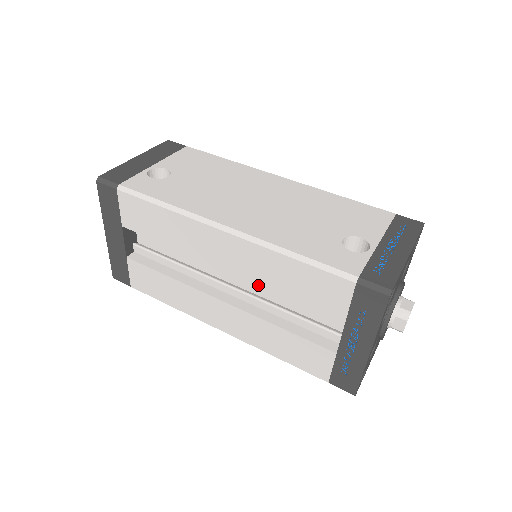
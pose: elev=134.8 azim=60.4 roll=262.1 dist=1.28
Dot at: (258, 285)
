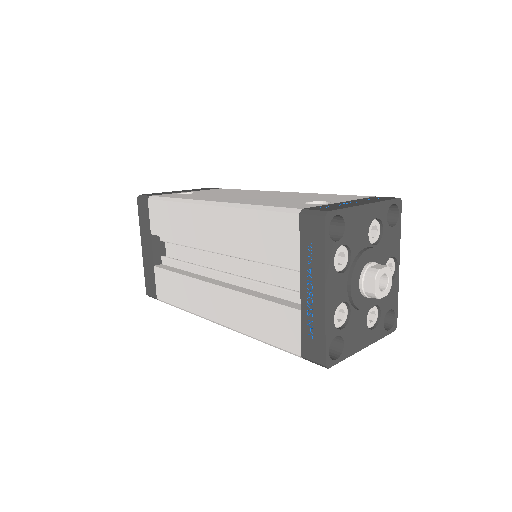
Dot at: (244, 266)
